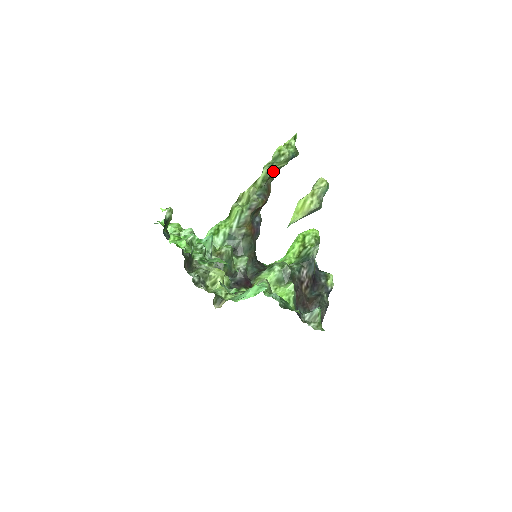
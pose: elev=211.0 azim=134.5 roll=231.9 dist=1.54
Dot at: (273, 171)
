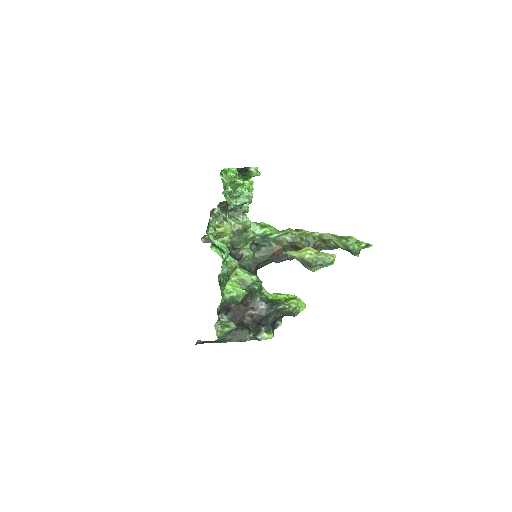
Dot at: (332, 241)
